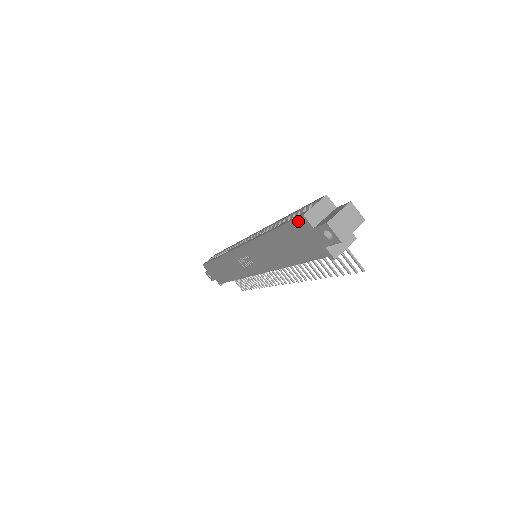
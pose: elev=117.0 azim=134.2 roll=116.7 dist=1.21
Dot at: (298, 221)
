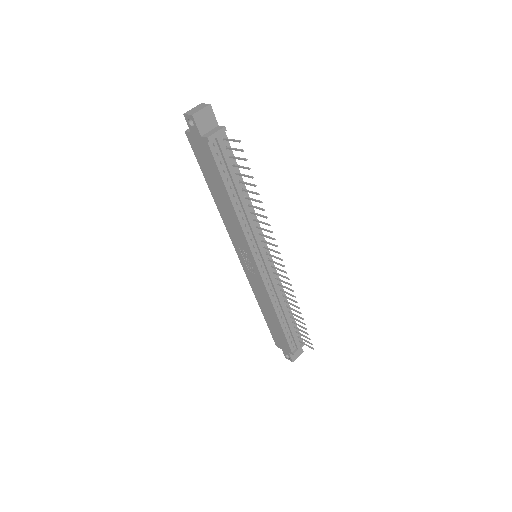
Dot at: (190, 142)
